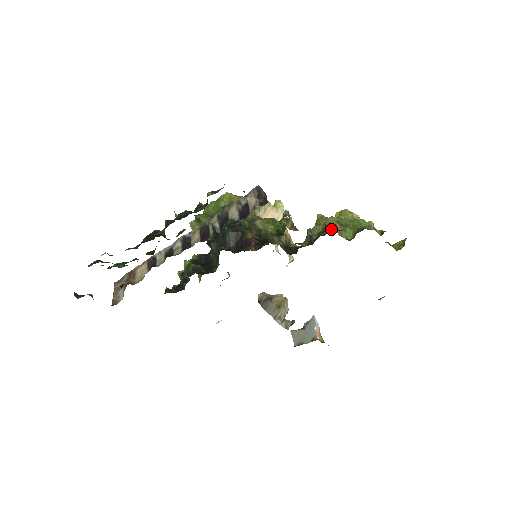
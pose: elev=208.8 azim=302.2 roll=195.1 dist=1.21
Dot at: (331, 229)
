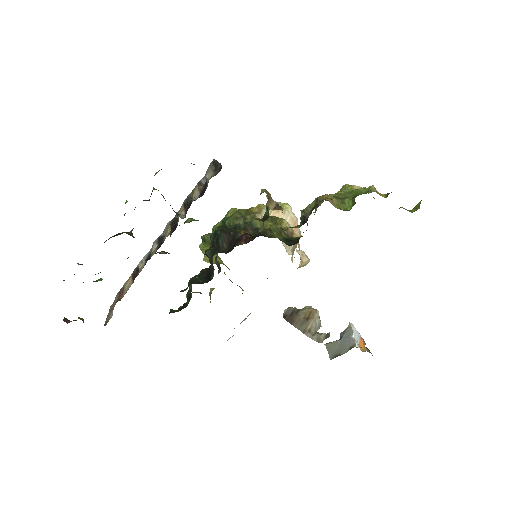
Dot at: (322, 201)
